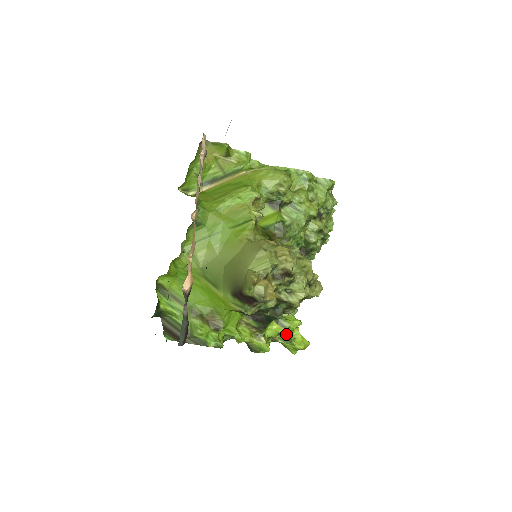
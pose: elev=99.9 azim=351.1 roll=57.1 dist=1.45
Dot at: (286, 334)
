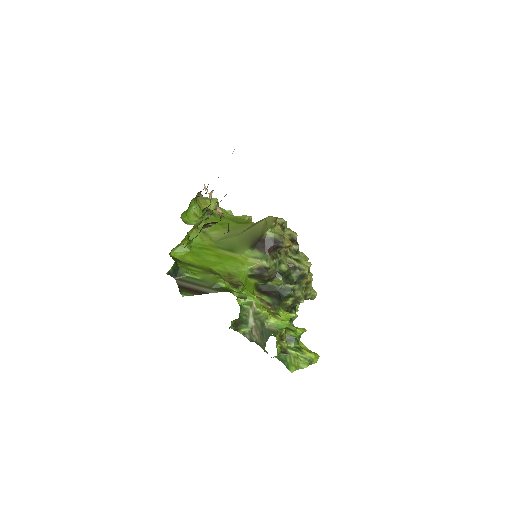
Dot at: (295, 338)
